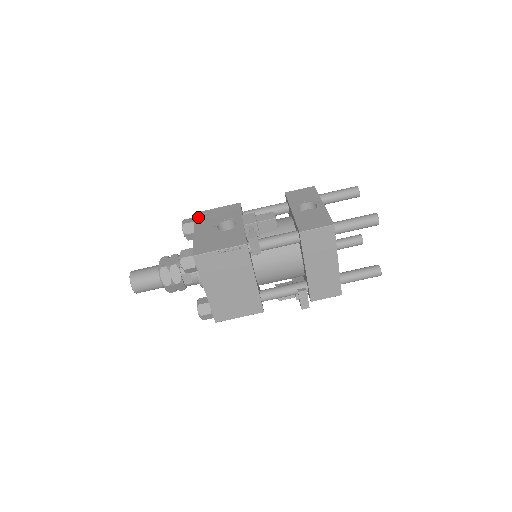
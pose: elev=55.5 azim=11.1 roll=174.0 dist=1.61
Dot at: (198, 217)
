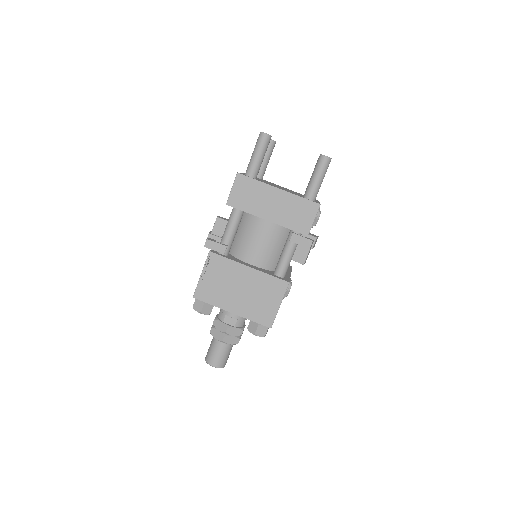
Dot at: occluded
